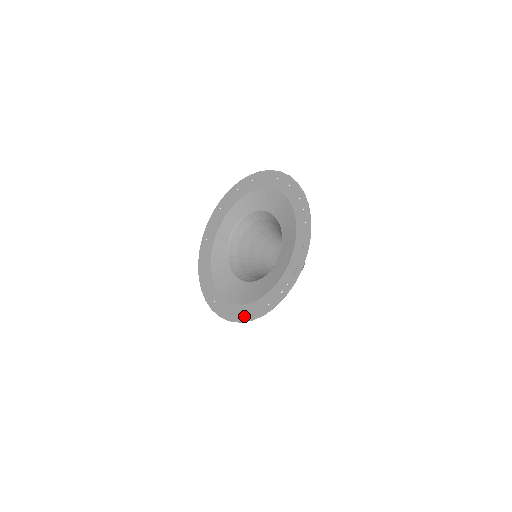
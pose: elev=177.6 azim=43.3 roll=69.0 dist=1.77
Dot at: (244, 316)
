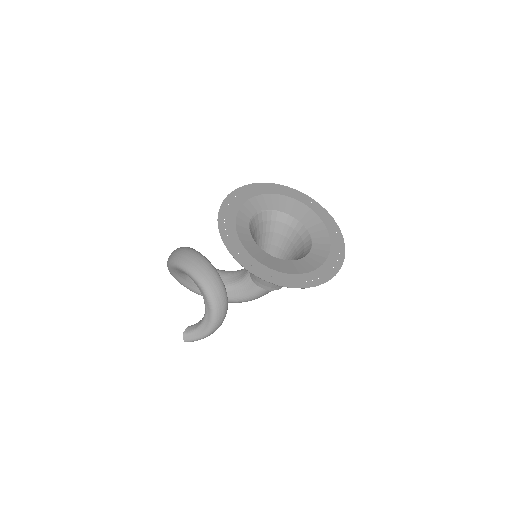
Dot at: (307, 283)
